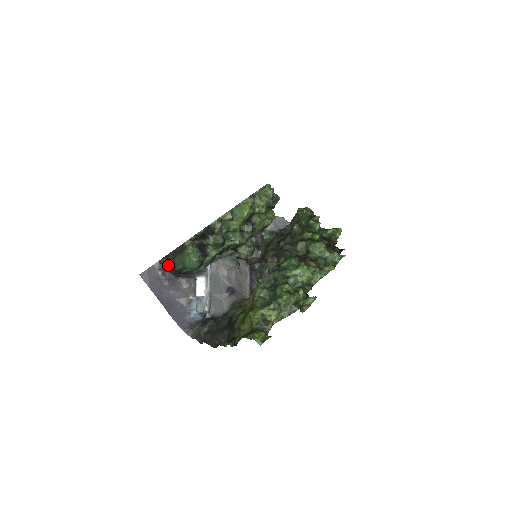
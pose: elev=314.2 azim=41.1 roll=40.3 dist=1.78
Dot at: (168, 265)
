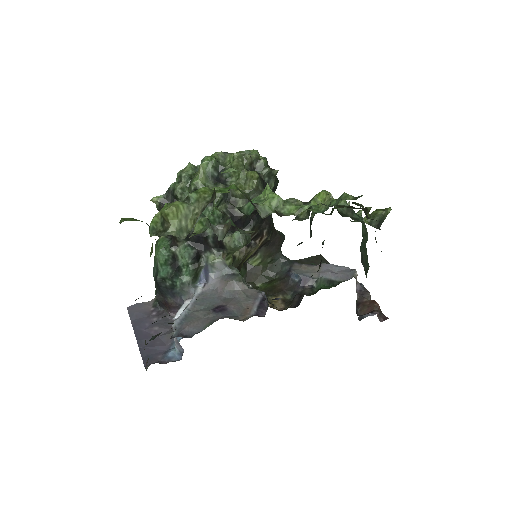
Dot at: occluded
